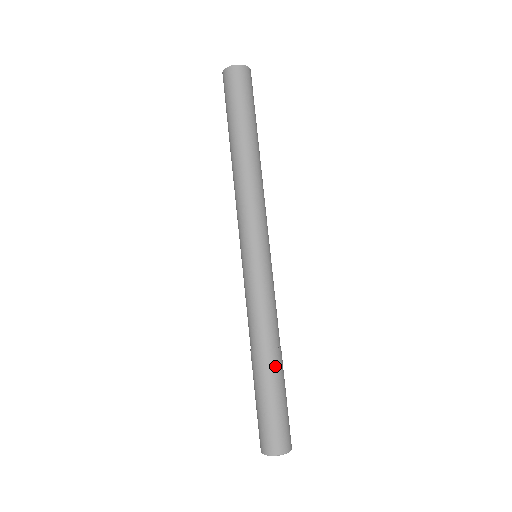
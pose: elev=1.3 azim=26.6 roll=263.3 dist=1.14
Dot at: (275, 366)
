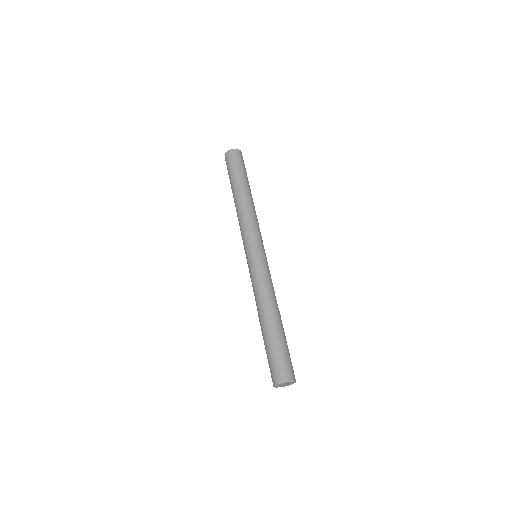
Dot at: (277, 321)
